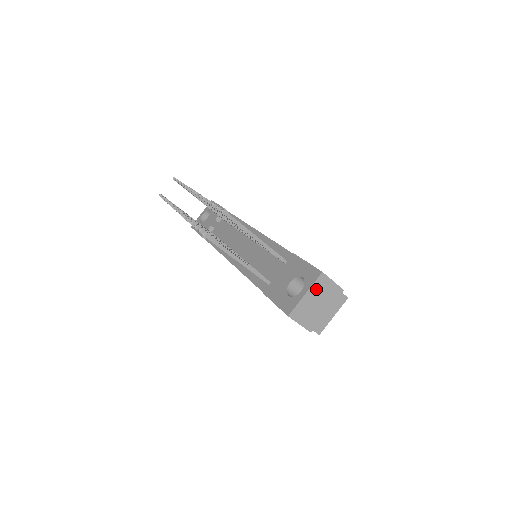
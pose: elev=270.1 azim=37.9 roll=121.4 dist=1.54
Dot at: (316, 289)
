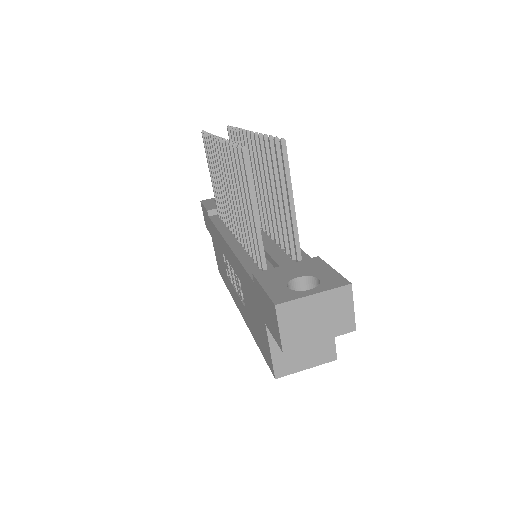
Dot at: (329, 299)
